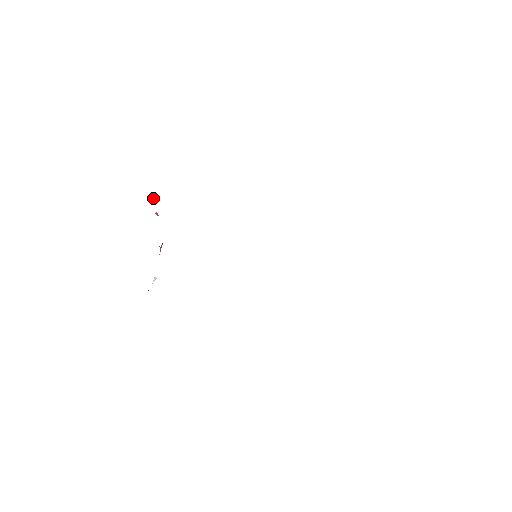
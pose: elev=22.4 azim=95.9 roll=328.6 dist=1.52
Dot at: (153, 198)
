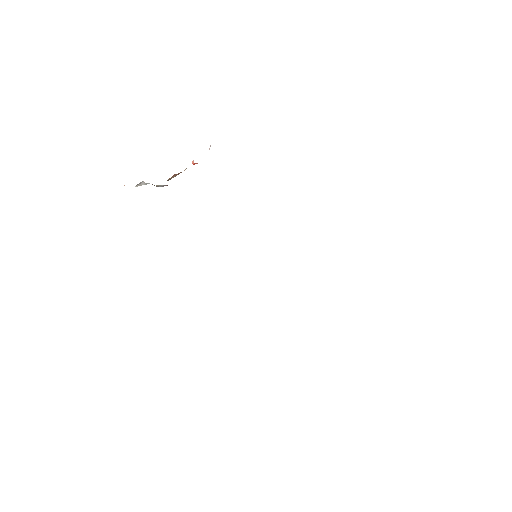
Dot at: occluded
